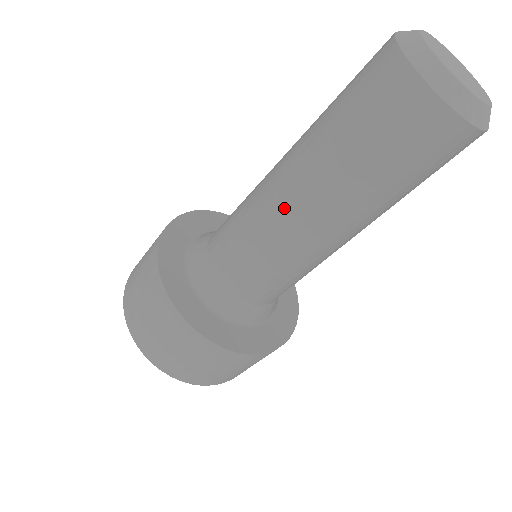
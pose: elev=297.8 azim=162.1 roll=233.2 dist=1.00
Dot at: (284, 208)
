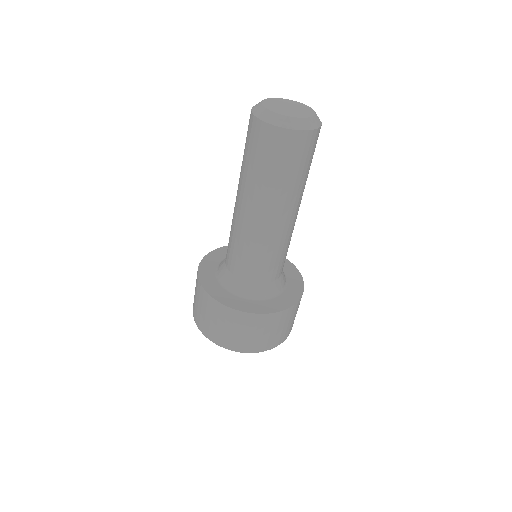
Dot at: (247, 217)
